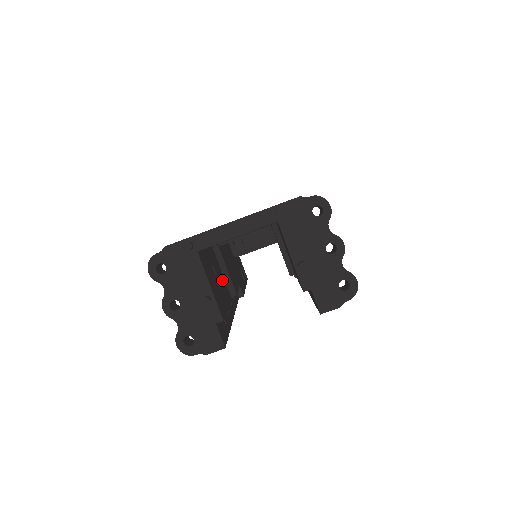
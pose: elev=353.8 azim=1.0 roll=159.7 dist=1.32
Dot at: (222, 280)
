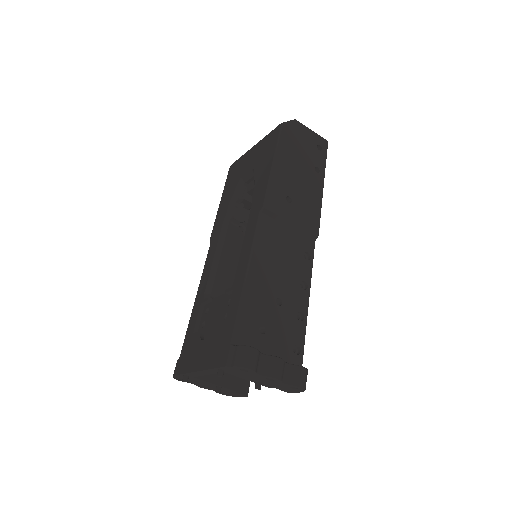
Dot at: occluded
